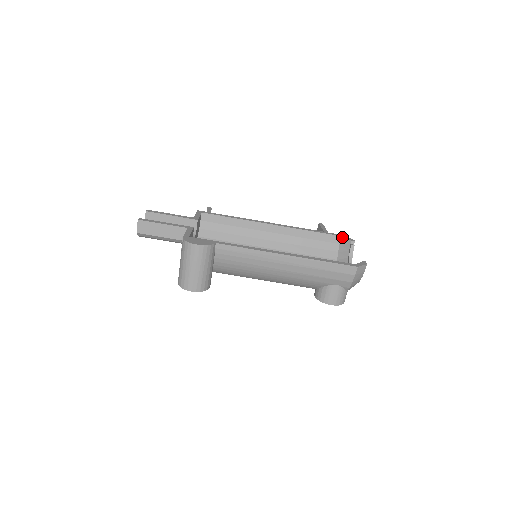
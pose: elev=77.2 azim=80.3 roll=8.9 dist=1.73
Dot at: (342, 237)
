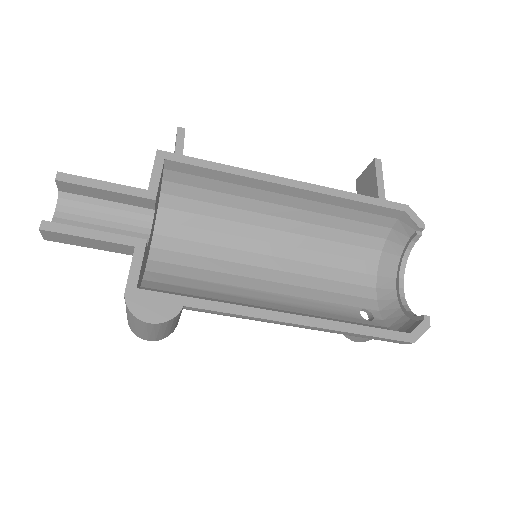
Dot at: (406, 214)
